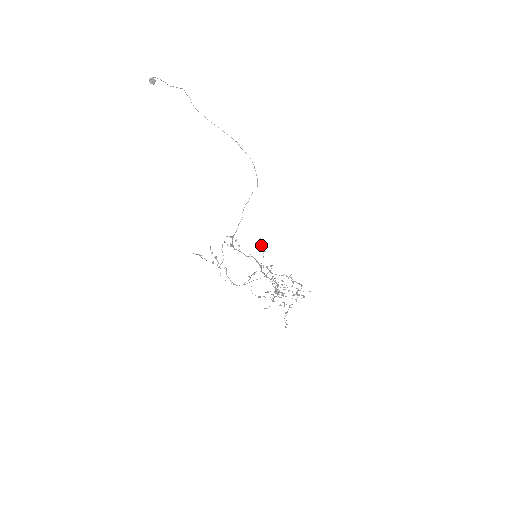
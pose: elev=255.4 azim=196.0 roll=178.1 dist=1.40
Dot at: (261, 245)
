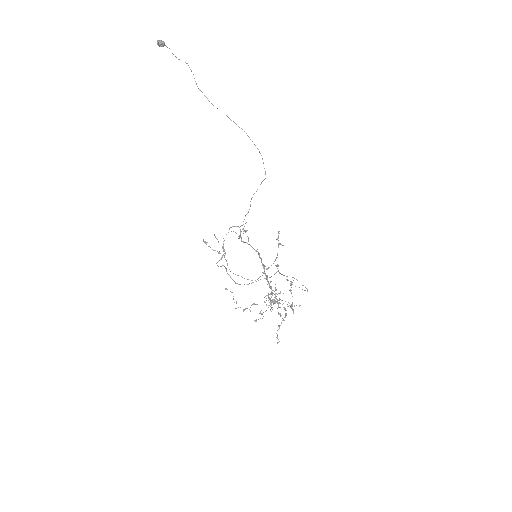
Dot at: (278, 236)
